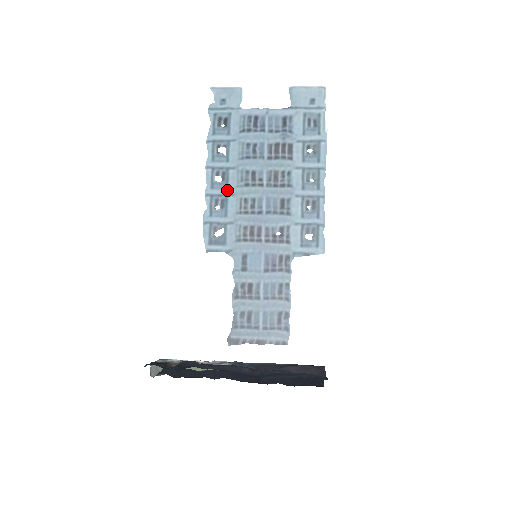
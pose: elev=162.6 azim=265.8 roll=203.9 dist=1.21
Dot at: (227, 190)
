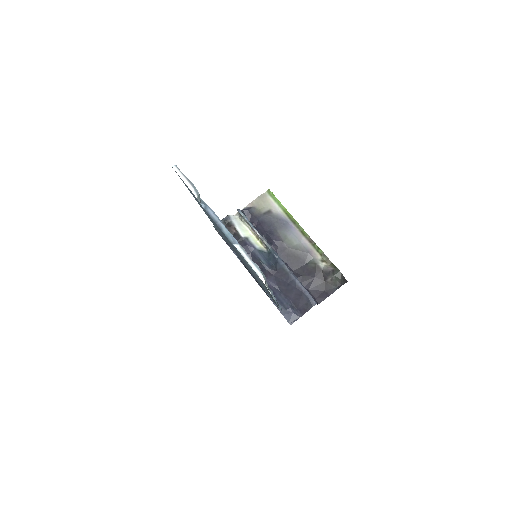
Dot at: (217, 228)
